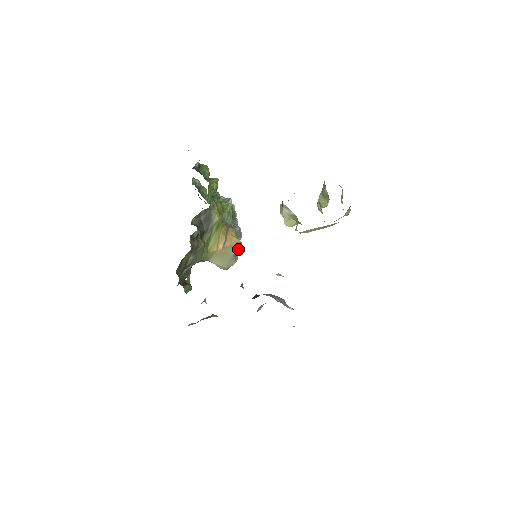
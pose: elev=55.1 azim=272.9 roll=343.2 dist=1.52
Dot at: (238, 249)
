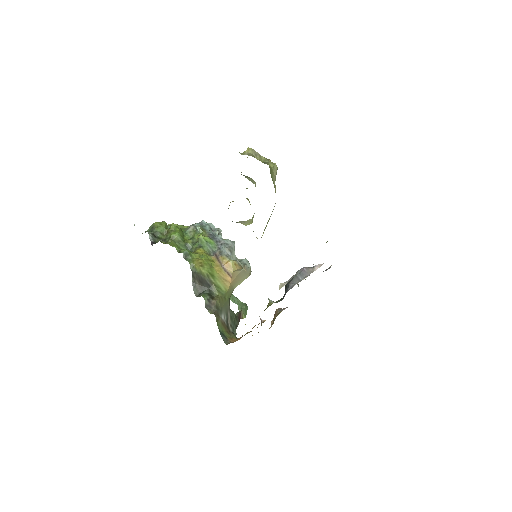
Dot at: (240, 268)
